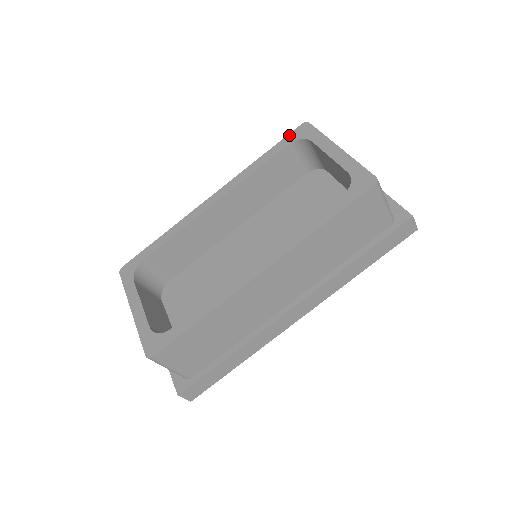
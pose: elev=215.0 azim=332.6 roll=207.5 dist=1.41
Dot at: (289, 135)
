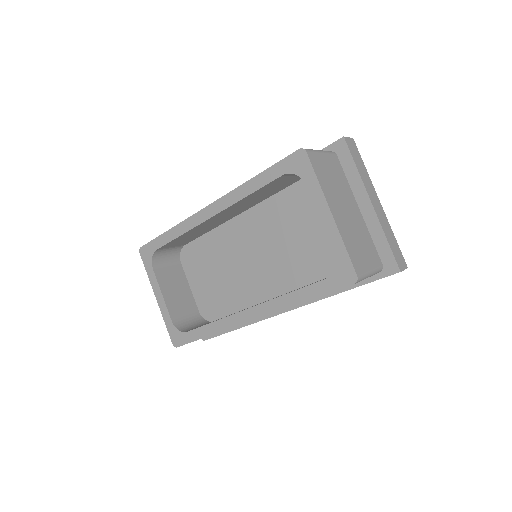
Dot at: (284, 161)
